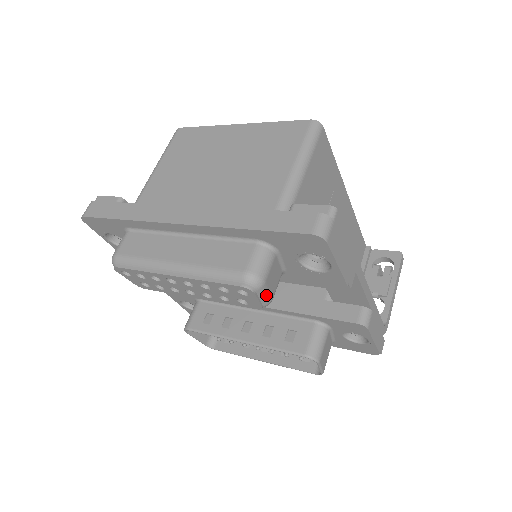
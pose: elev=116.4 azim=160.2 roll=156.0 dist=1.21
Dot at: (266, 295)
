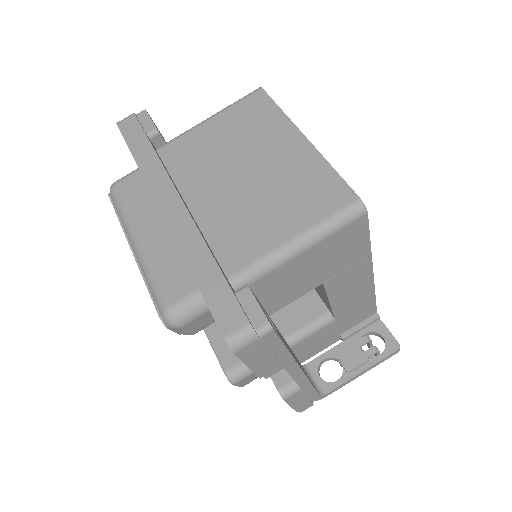
Dot at: (184, 332)
